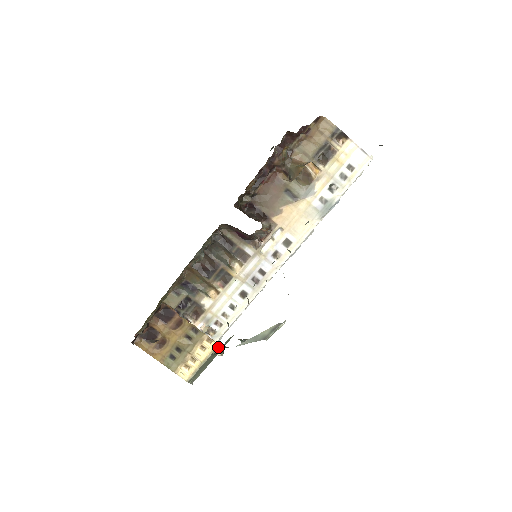
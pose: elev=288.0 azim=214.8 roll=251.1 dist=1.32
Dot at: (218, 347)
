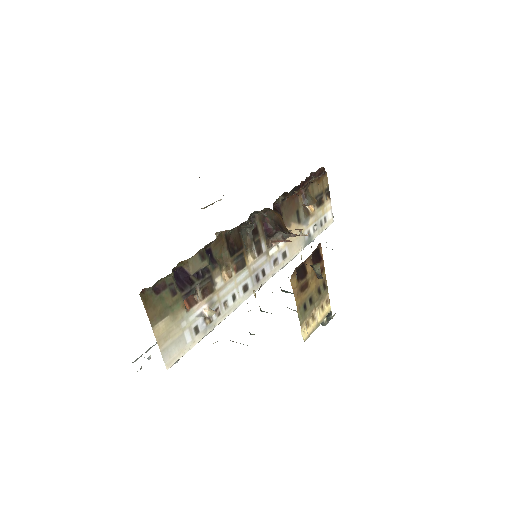
Dot at: (328, 312)
